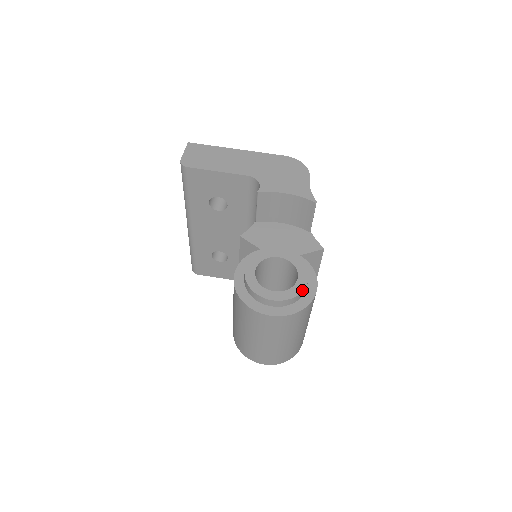
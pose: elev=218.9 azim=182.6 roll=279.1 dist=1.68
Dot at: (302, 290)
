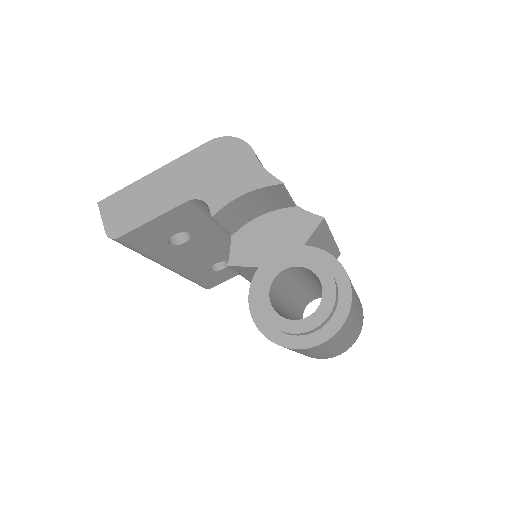
Dot at: (335, 295)
